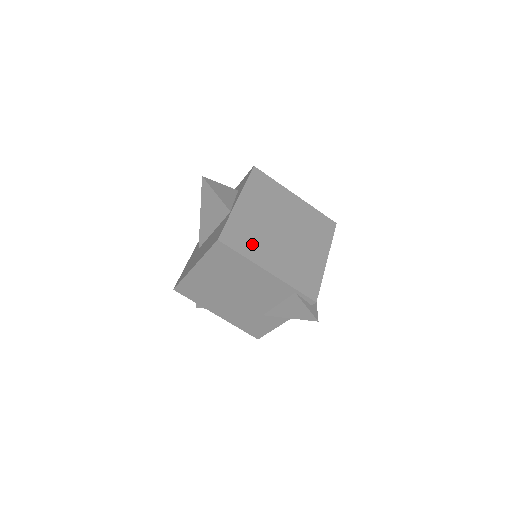
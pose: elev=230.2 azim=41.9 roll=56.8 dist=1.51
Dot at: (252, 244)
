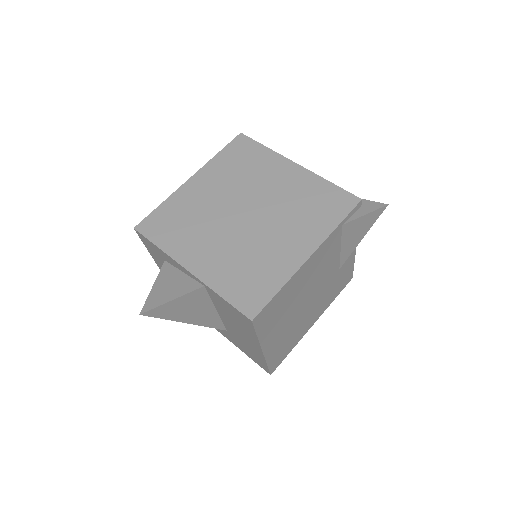
Dot at: (263, 269)
